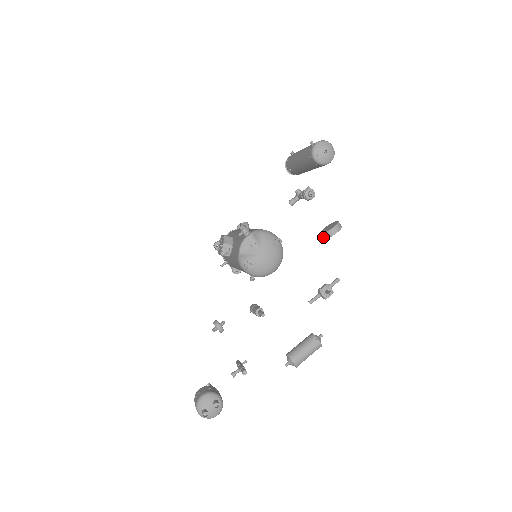
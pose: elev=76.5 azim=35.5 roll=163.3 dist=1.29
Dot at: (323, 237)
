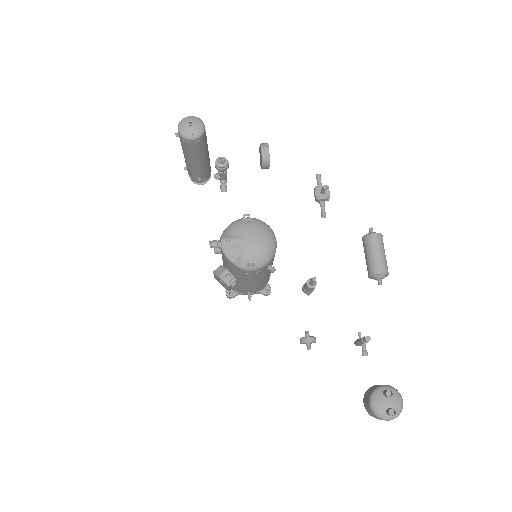
Dot at: (267, 168)
